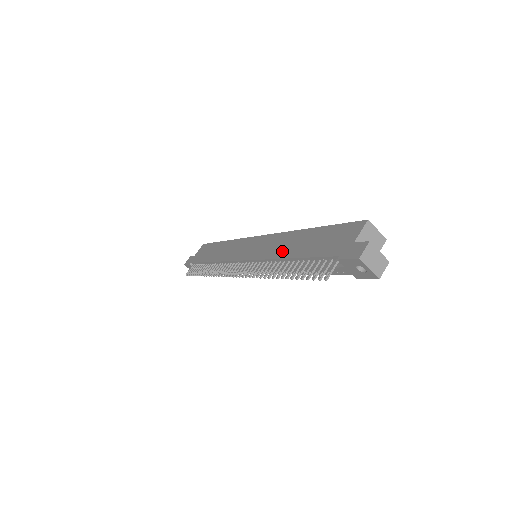
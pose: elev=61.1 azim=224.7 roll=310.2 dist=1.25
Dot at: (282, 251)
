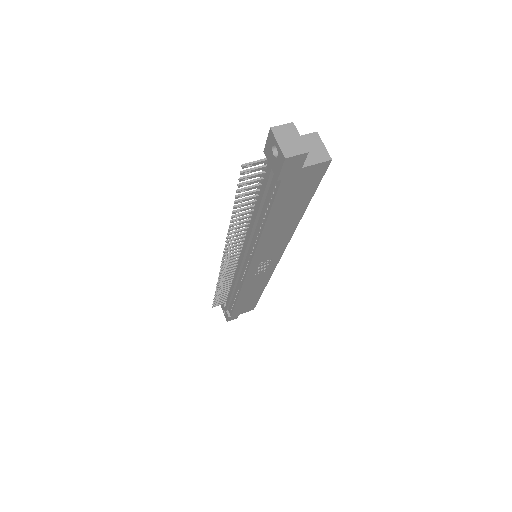
Dot at: occluded
